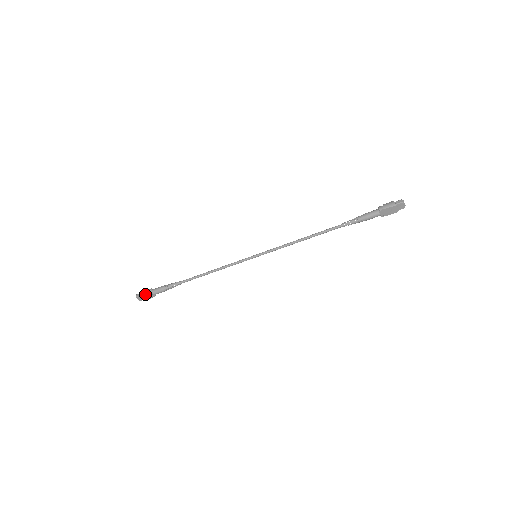
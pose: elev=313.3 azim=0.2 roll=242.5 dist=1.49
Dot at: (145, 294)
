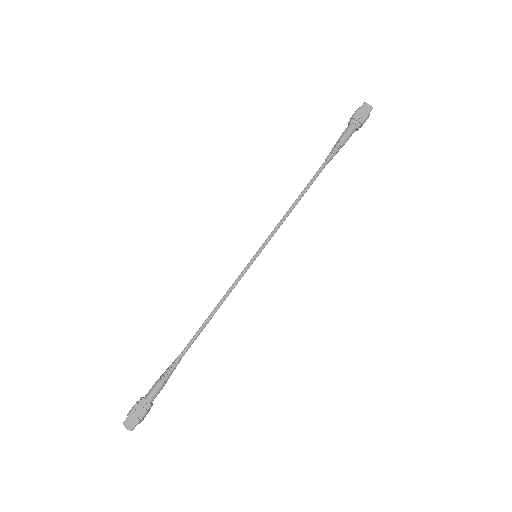
Dot at: (134, 407)
